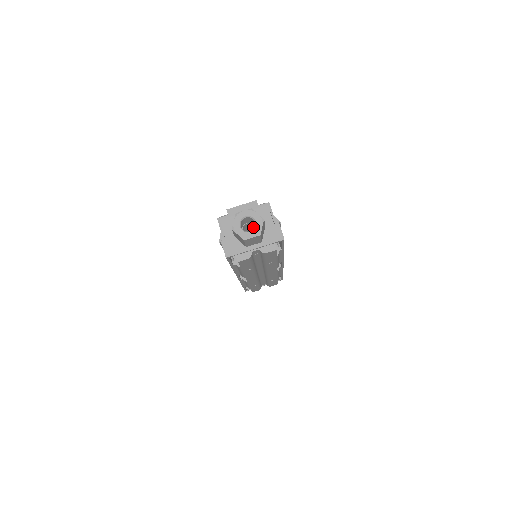
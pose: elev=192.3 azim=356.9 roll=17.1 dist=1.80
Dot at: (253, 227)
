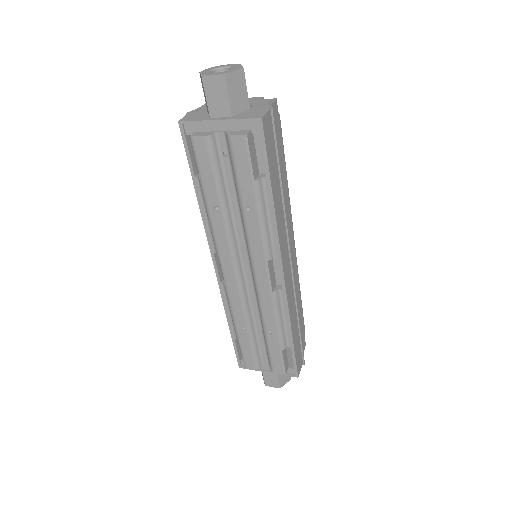
Dot at: occluded
